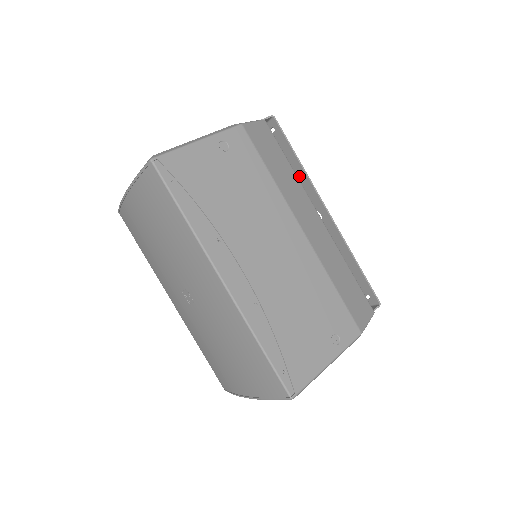
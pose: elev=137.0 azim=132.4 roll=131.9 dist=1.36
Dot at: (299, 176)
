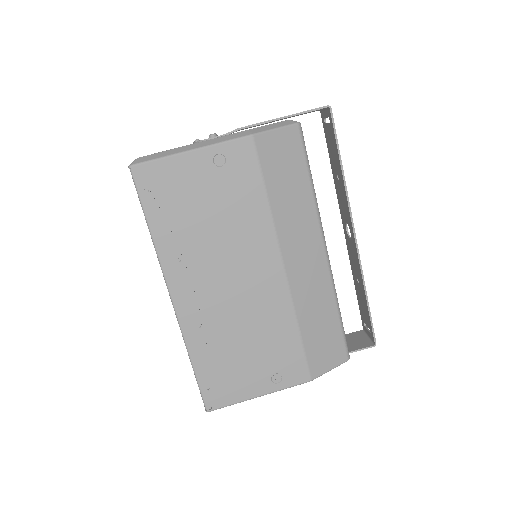
Dot at: (341, 183)
